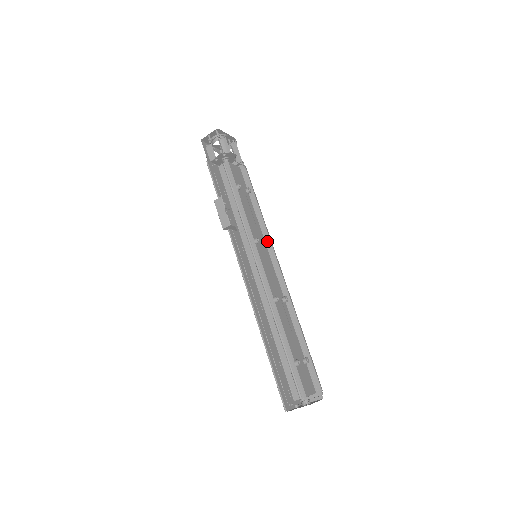
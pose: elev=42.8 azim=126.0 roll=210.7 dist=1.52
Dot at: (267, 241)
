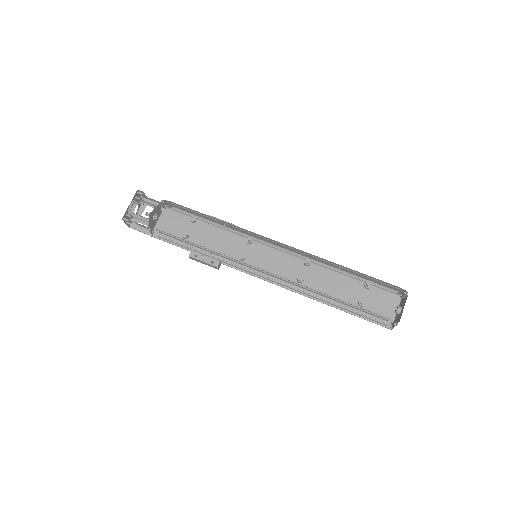
Dot at: (247, 241)
